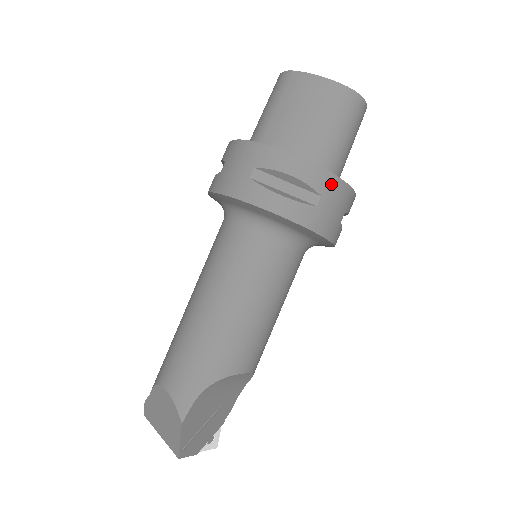
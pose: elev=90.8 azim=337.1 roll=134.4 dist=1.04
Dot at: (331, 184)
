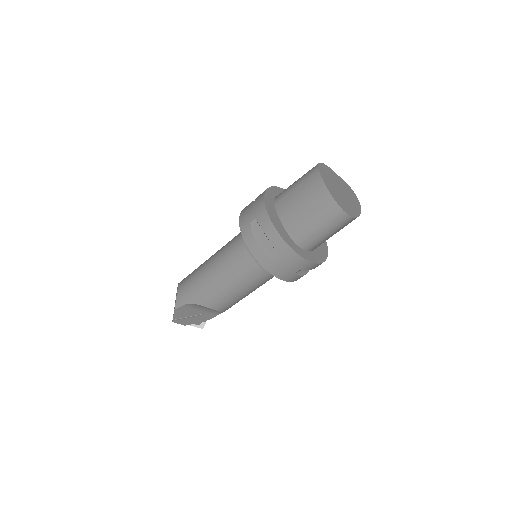
Dot at: (289, 254)
